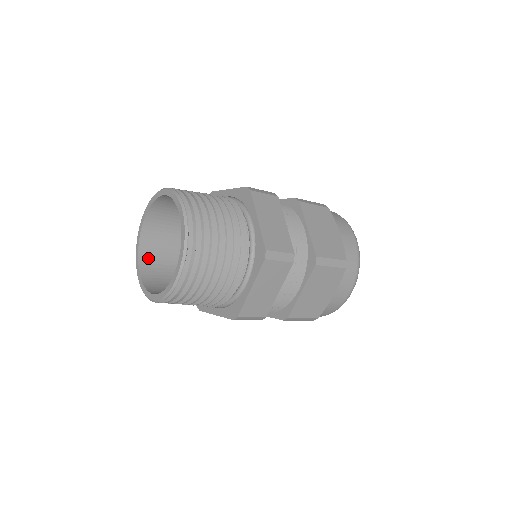
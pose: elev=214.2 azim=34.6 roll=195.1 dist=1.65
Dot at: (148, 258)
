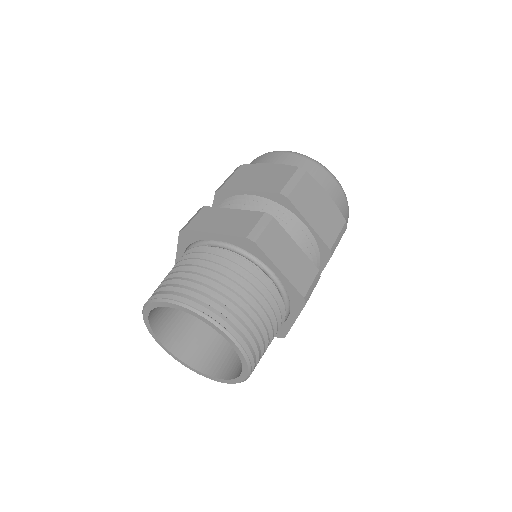
Dot at: (207, 363)
